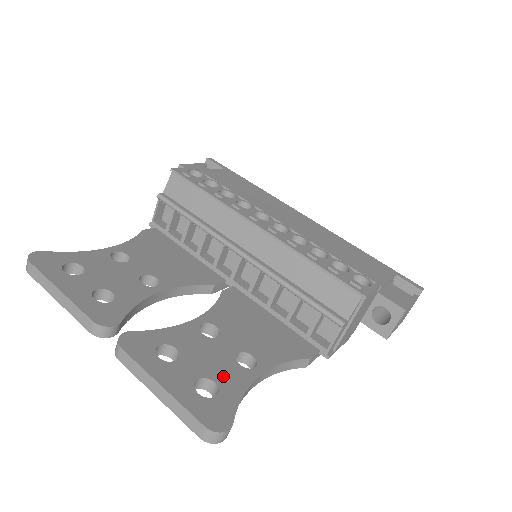
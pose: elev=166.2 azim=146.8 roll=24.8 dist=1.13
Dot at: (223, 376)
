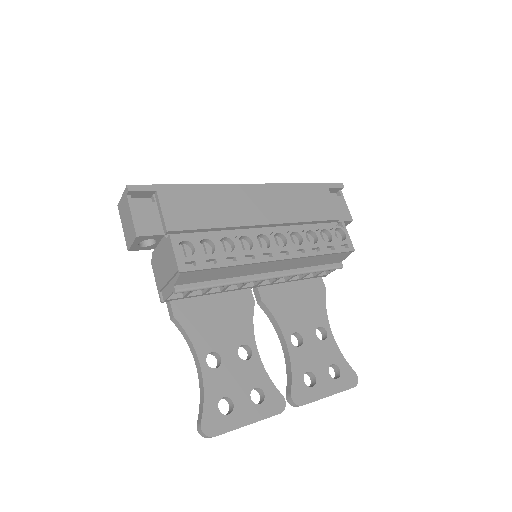
Dot at: (330, 356)
